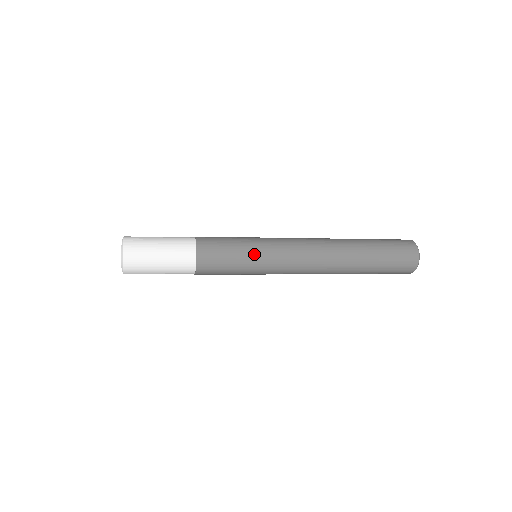
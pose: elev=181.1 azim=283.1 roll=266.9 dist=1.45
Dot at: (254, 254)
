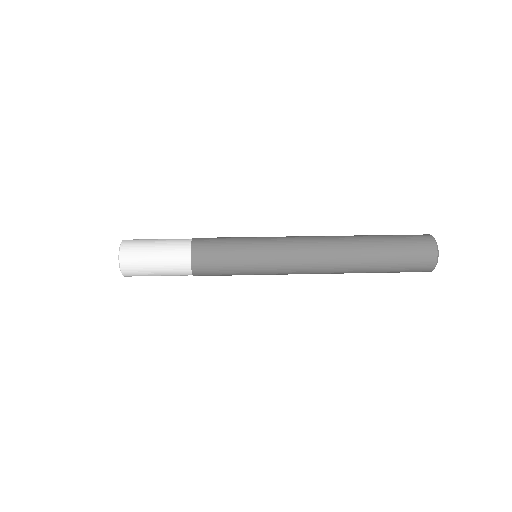
Dot at: (250, 261)
